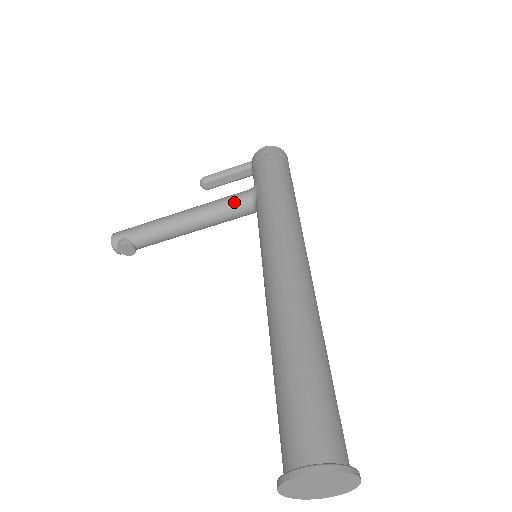
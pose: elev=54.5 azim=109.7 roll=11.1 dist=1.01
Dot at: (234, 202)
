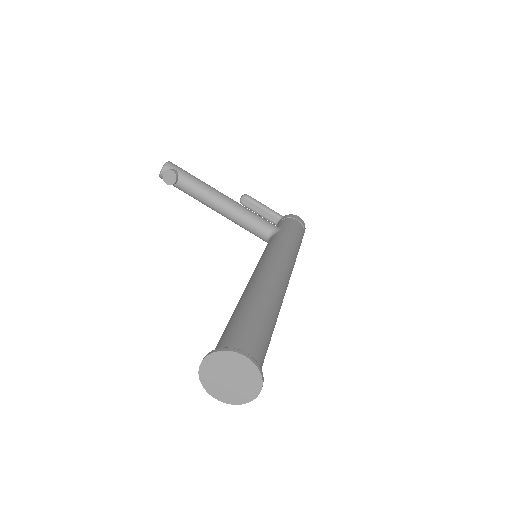
Dot at: (262, 221)
